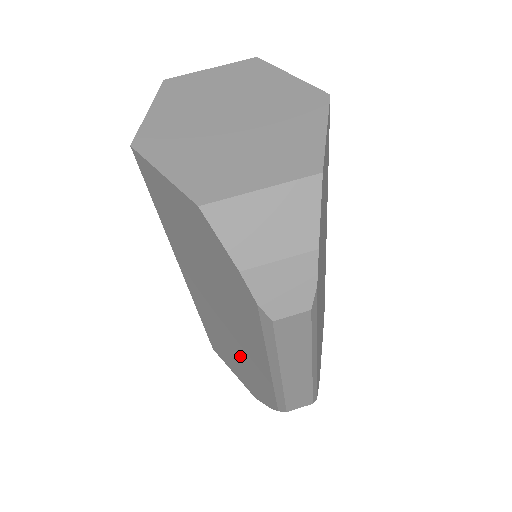
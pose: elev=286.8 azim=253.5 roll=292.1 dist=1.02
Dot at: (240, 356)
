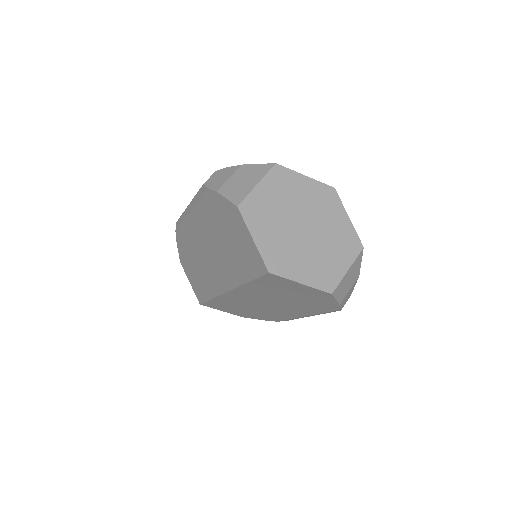
Dot at: (260, 311)
